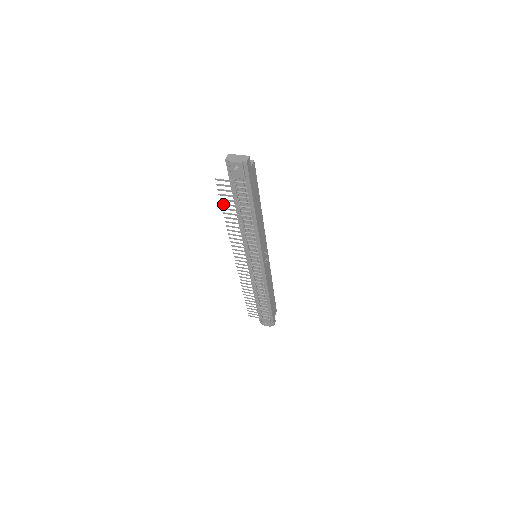
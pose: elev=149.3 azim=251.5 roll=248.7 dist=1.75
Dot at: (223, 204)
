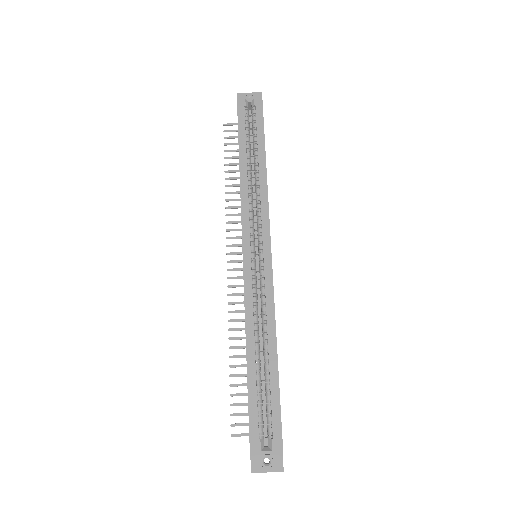
Dot at: (233, 386)
